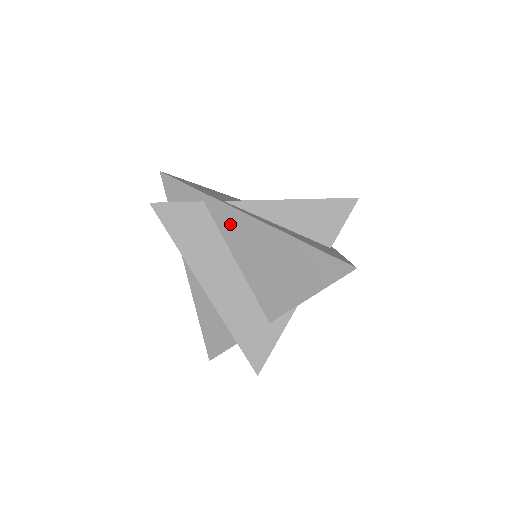
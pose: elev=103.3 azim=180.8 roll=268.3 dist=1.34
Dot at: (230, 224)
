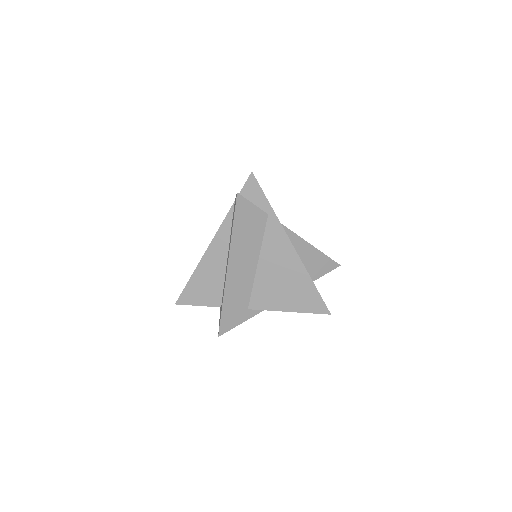
Dot at: (275, 240)
